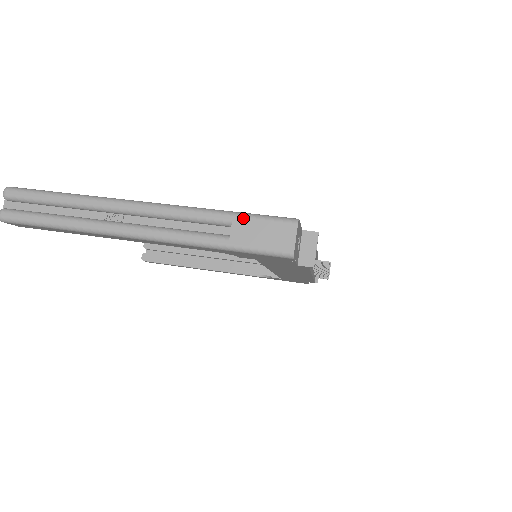
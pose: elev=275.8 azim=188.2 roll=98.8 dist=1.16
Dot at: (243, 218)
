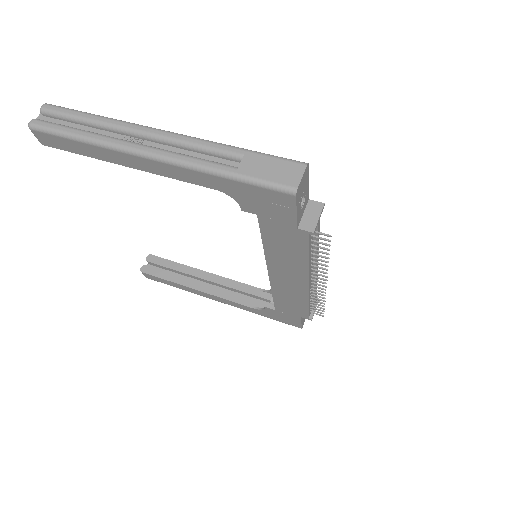
Dot at: (255, 154)
